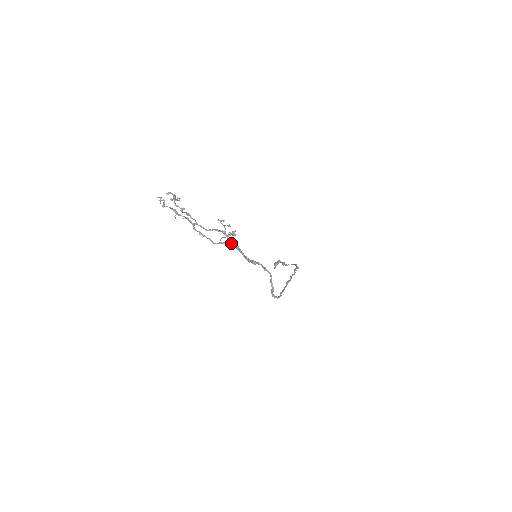
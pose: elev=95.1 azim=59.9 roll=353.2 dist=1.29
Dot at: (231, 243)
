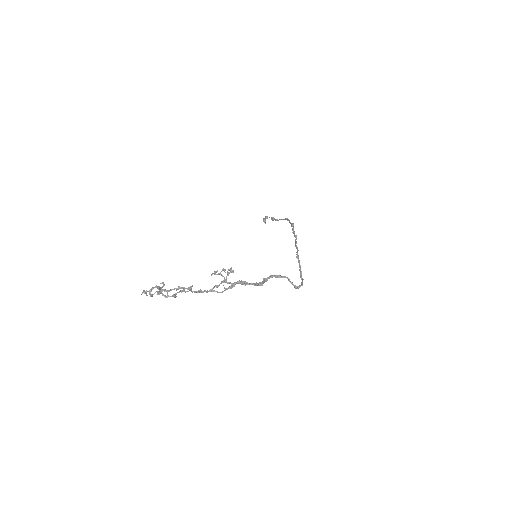
Dot at: occluded
